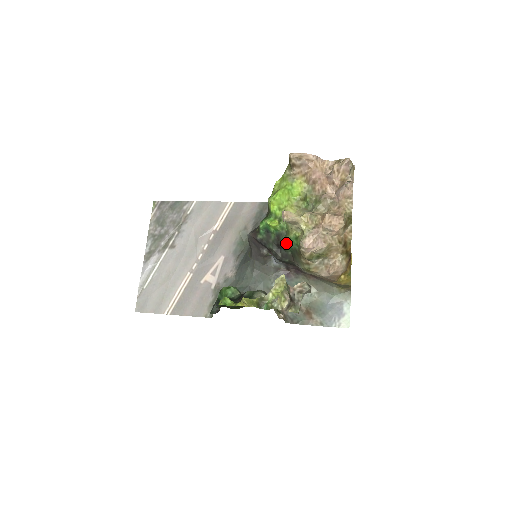
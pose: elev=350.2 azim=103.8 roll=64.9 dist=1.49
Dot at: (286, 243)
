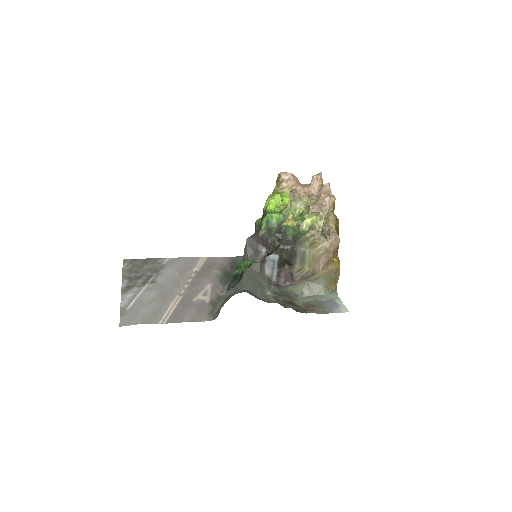
Dot at: (289, 227)
